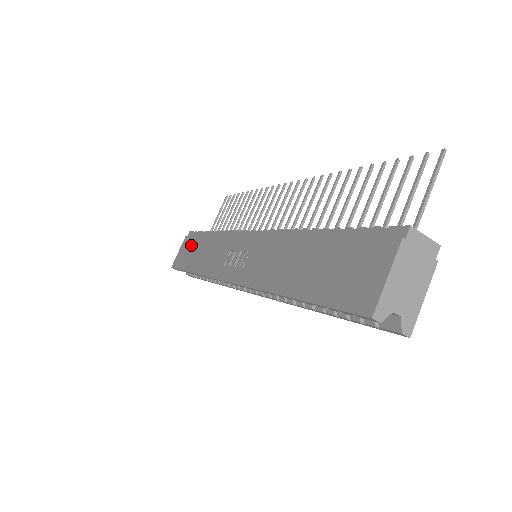
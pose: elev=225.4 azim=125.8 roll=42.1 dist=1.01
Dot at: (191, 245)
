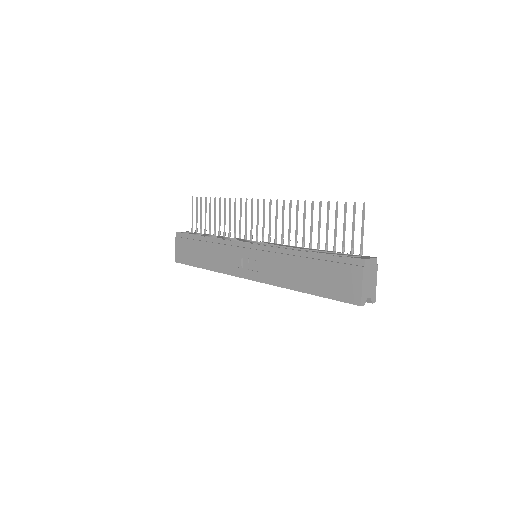
Dot at: (188, 246)
